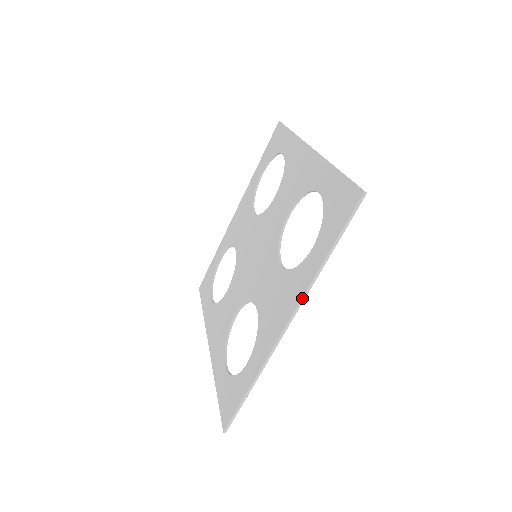
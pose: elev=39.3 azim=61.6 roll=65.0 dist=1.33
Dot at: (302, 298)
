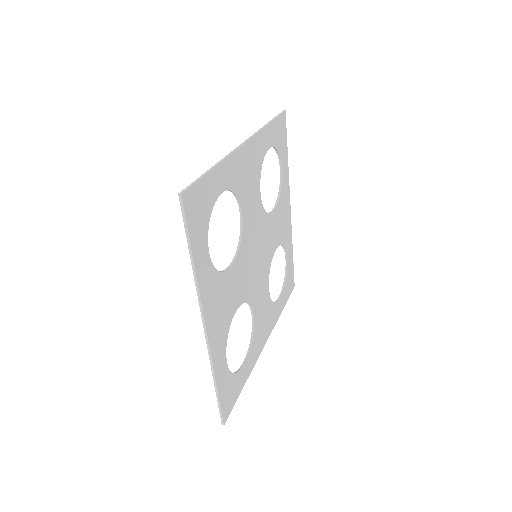
Dot at: occluded
